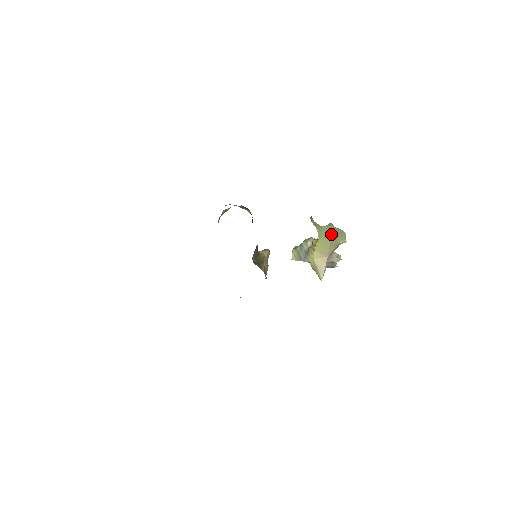
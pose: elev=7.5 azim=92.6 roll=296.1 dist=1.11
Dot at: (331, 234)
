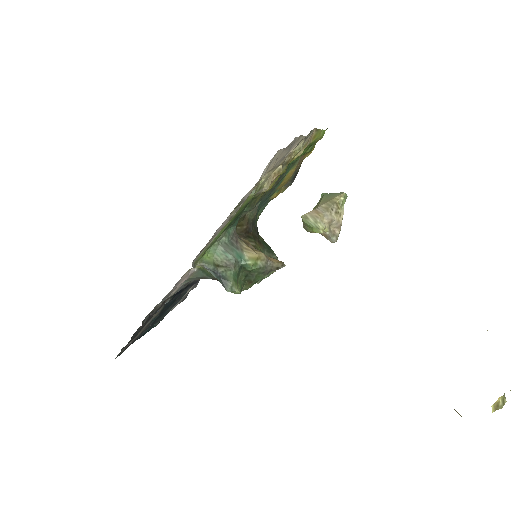
Dot at: (323, 198)
